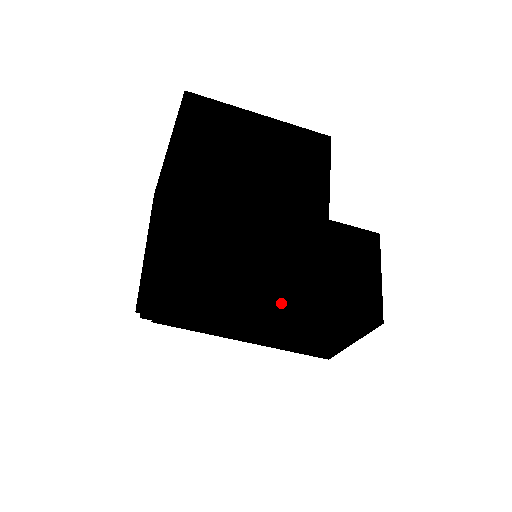
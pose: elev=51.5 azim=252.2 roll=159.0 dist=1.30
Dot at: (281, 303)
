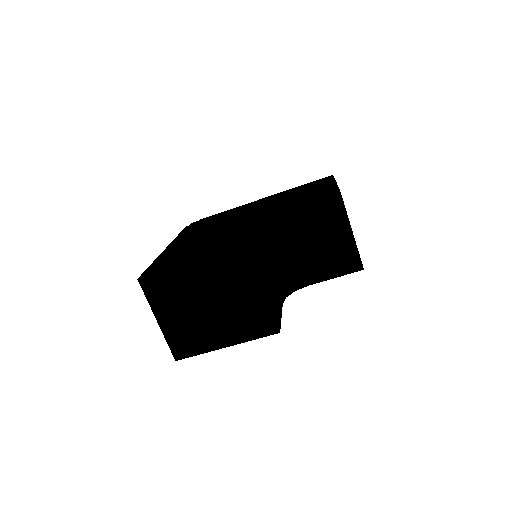
Dot at: occluded
